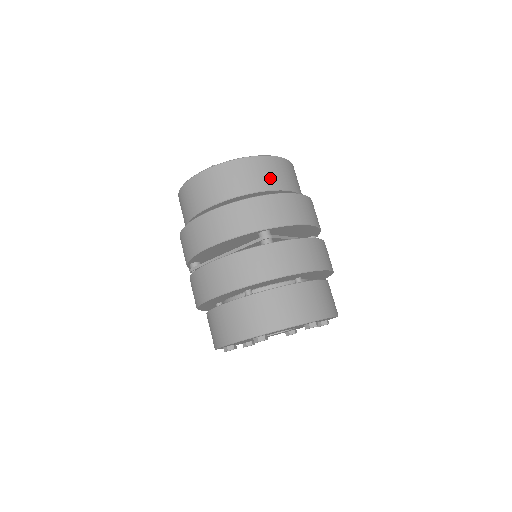
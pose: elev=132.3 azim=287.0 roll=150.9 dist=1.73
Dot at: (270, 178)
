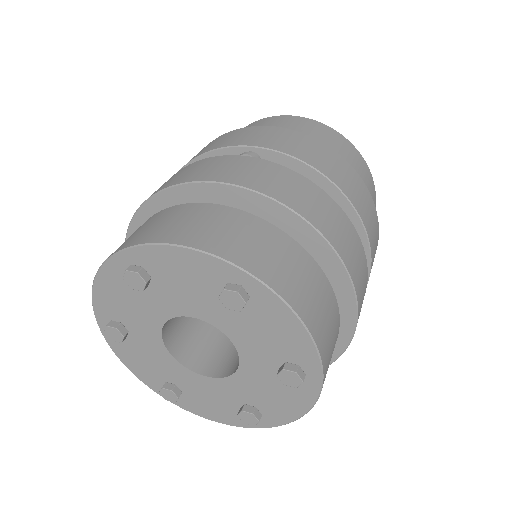
Dot at: (310, 134)
